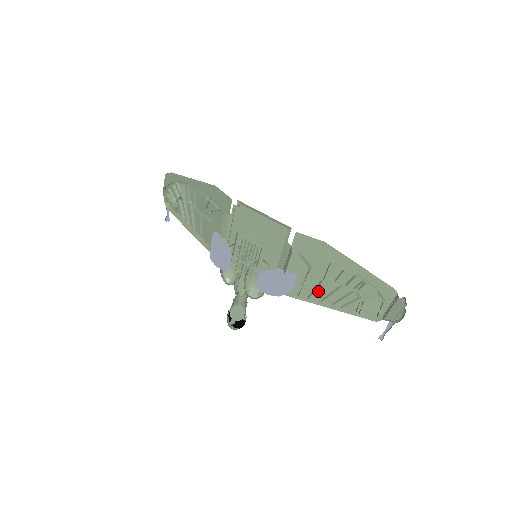
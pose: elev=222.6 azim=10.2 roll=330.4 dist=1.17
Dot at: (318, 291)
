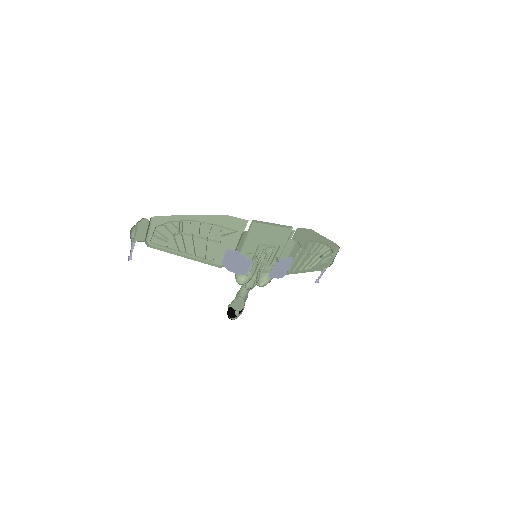
Dot at: occluded
